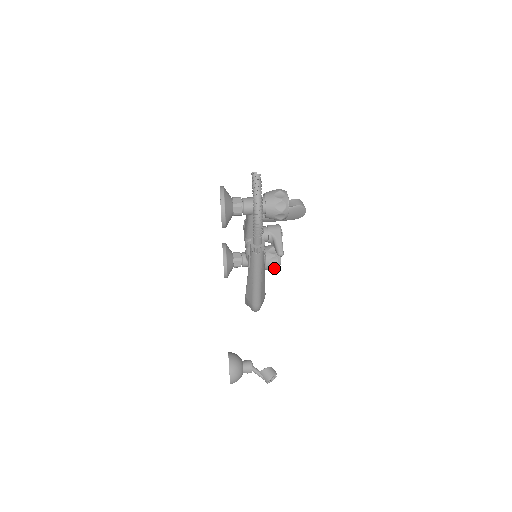
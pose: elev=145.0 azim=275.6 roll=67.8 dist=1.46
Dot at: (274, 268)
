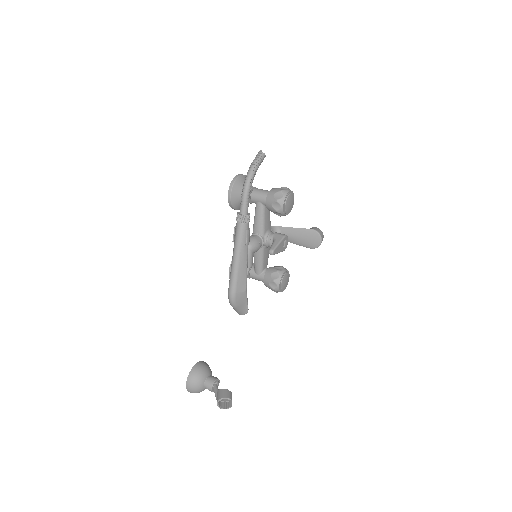
Dot at: (274, 285)
